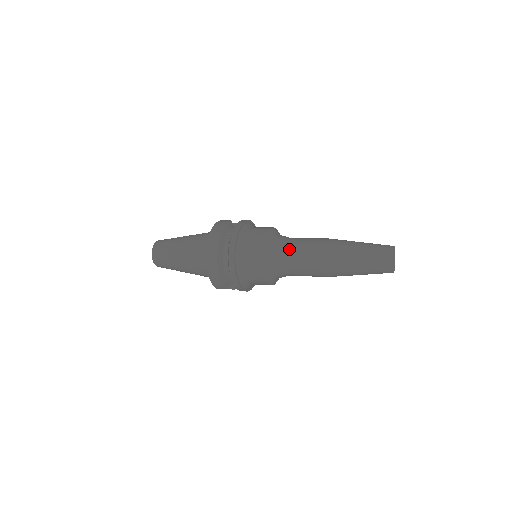
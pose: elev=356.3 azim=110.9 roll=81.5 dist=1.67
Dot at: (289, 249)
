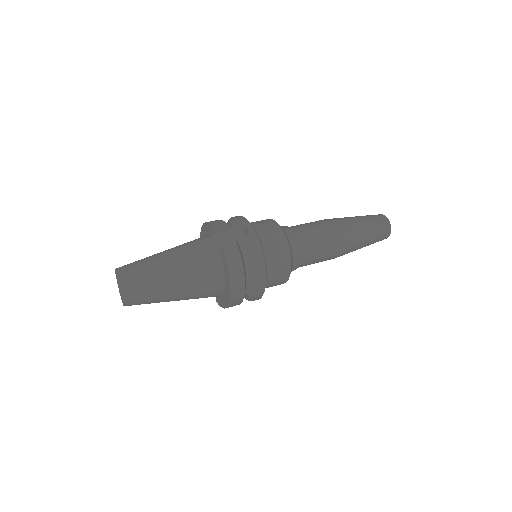
Dot at: (308, 255)
